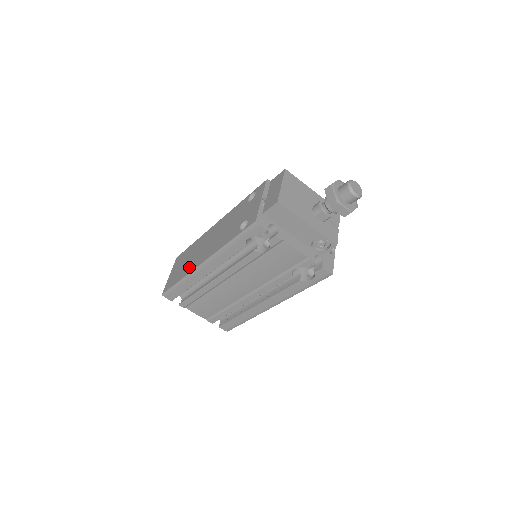
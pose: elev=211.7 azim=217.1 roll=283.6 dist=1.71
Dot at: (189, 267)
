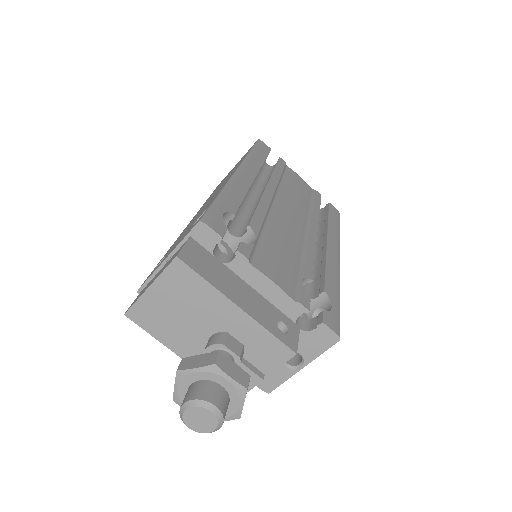
Dot at: (207, 200)
